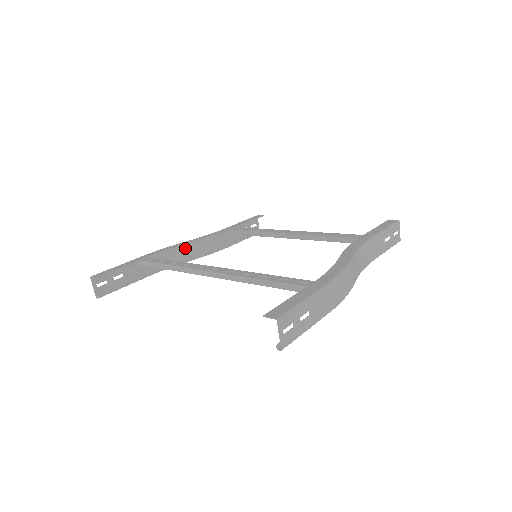
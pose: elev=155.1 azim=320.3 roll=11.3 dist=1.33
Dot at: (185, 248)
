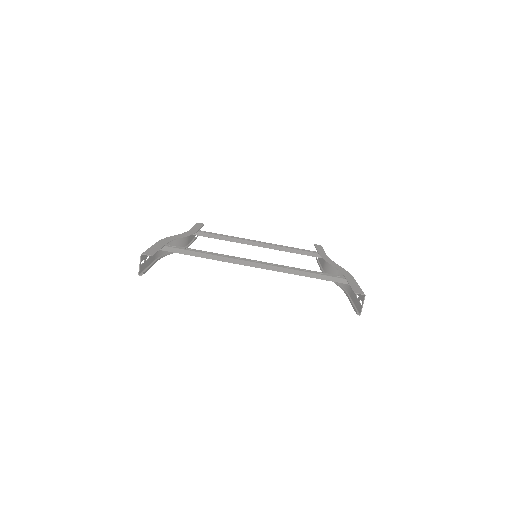
Dot at: (173, 241)
